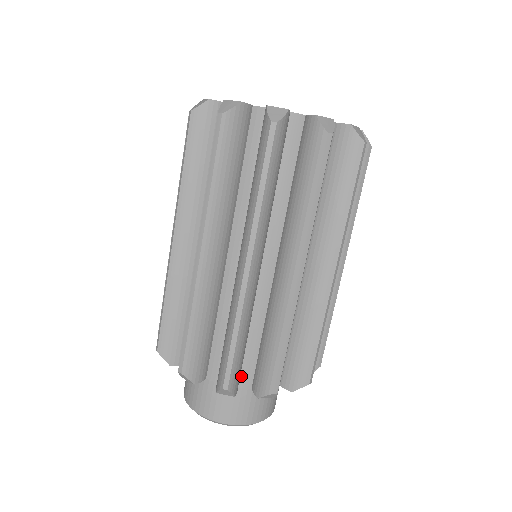
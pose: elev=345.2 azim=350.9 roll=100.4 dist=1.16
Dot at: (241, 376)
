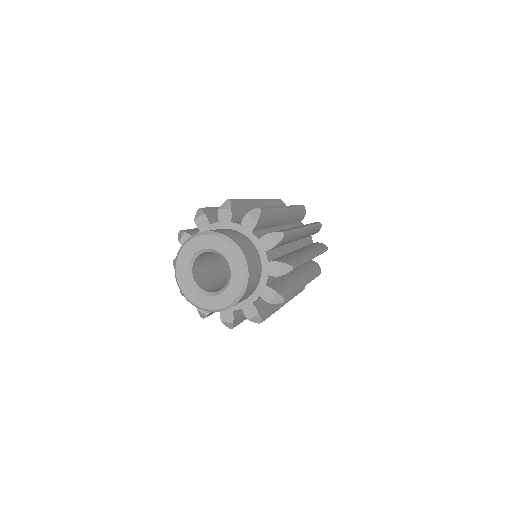
Dot at: (269, 251)
